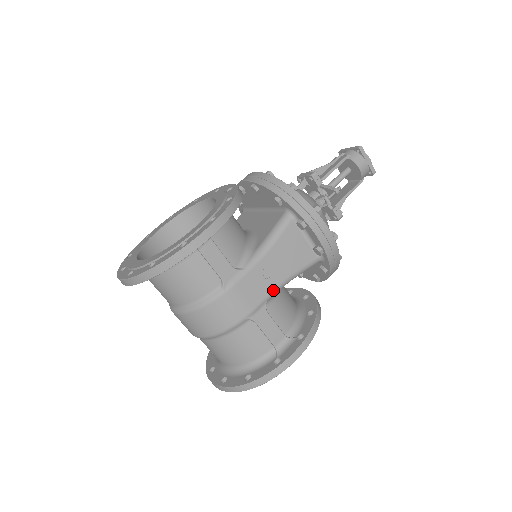
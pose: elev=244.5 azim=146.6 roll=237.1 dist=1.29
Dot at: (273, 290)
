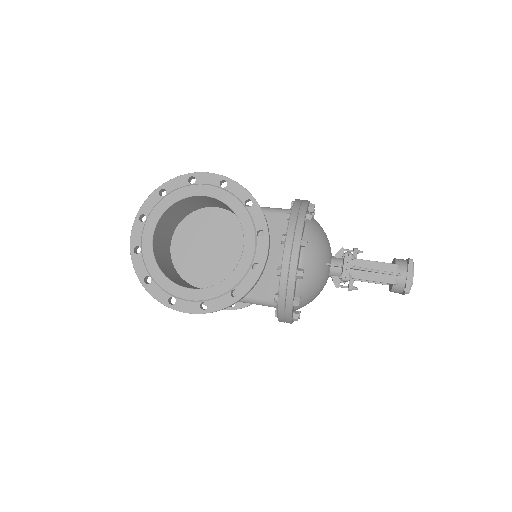
Dot at: occluded
